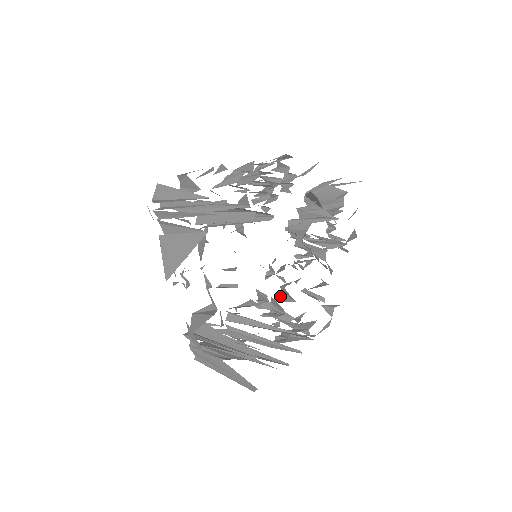
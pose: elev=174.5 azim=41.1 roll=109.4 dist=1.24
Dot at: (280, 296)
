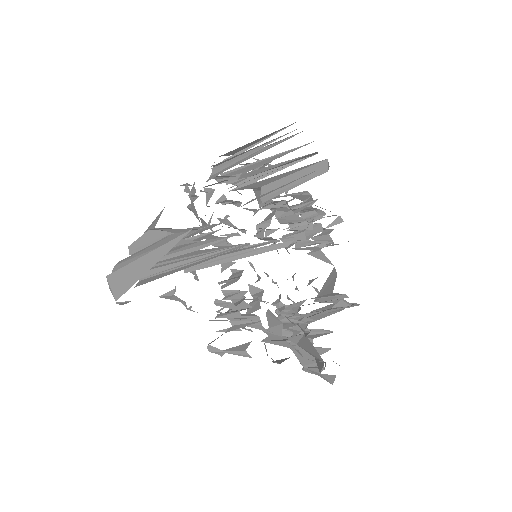
Dot at: occluded
